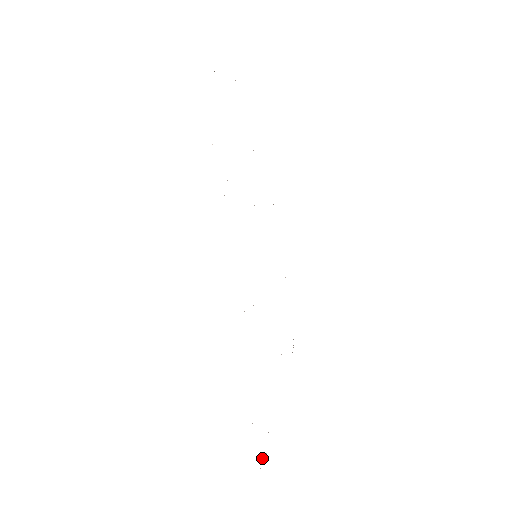
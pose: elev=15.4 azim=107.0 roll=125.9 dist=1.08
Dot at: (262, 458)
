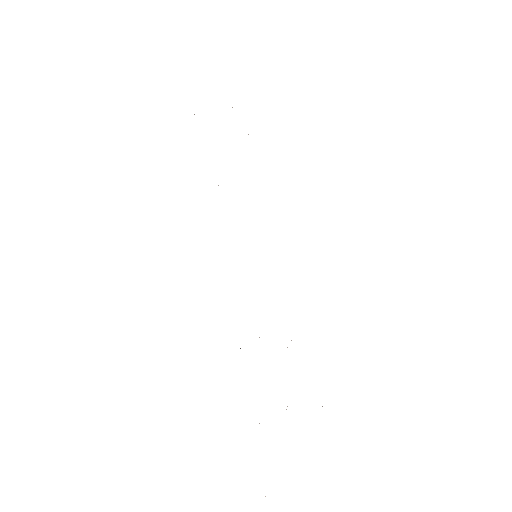
Dot at: occluded
